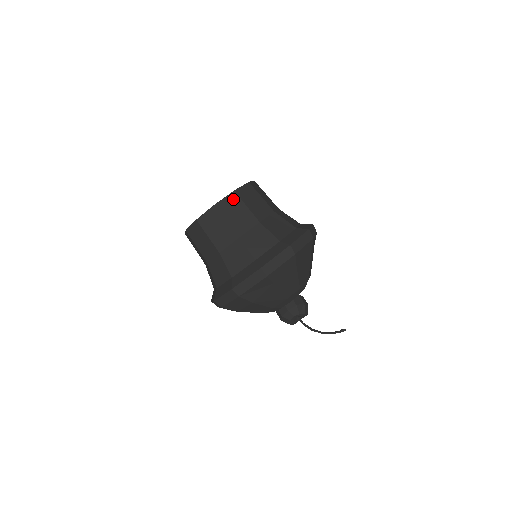
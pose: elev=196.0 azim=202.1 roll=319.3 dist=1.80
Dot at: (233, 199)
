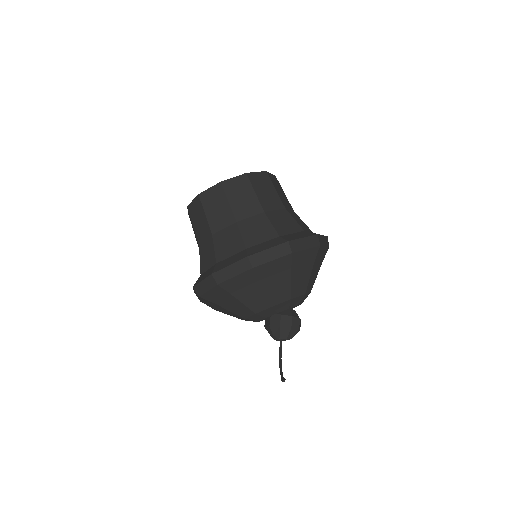
Dot at: (197, 204)
